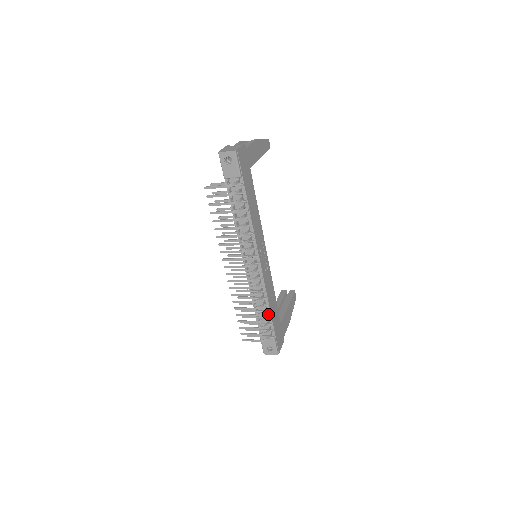
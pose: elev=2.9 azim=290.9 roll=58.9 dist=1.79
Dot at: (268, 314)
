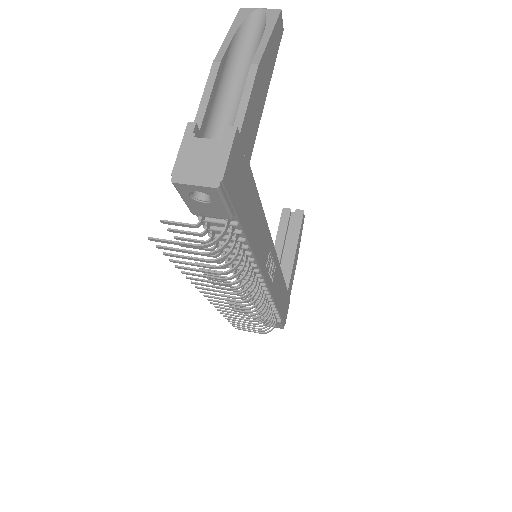
Dot at: (274, 309)
